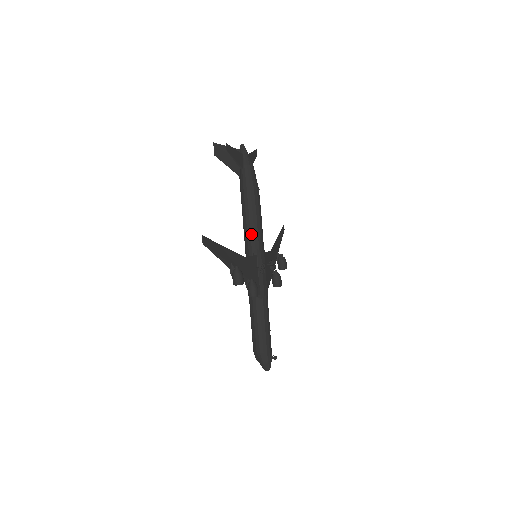
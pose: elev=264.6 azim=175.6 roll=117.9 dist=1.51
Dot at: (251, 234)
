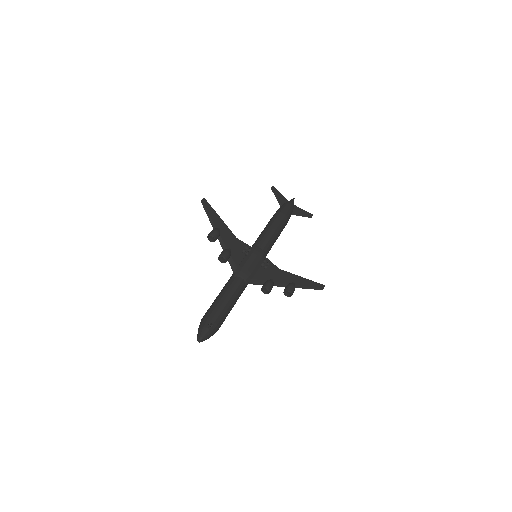
Dot at: (259, 237)
